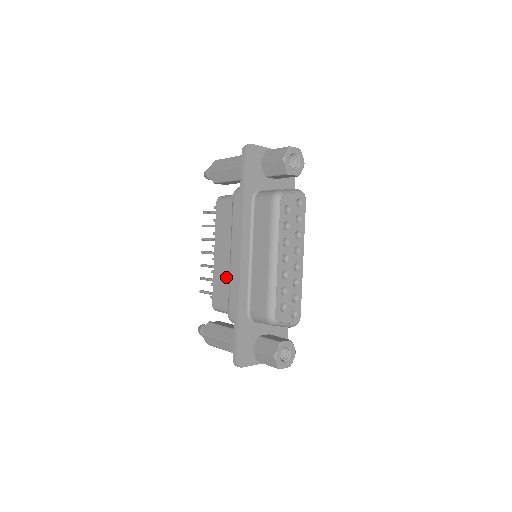
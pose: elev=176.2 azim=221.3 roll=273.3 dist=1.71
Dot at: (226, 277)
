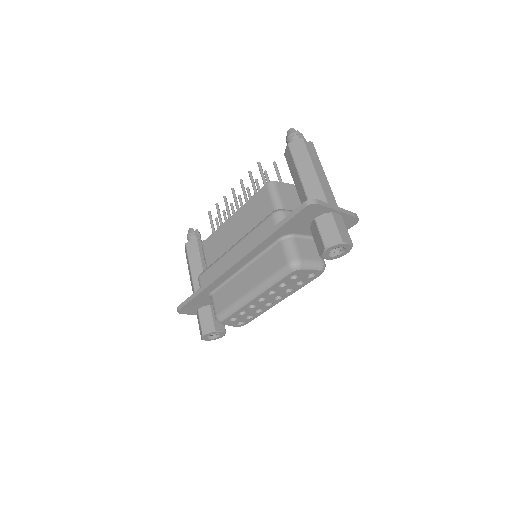
Dot at: (223, 245)
